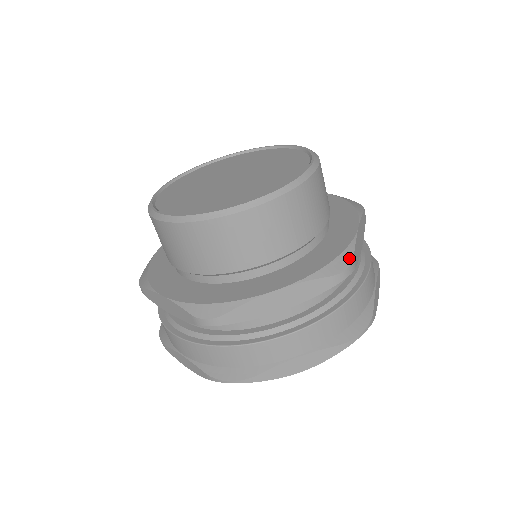
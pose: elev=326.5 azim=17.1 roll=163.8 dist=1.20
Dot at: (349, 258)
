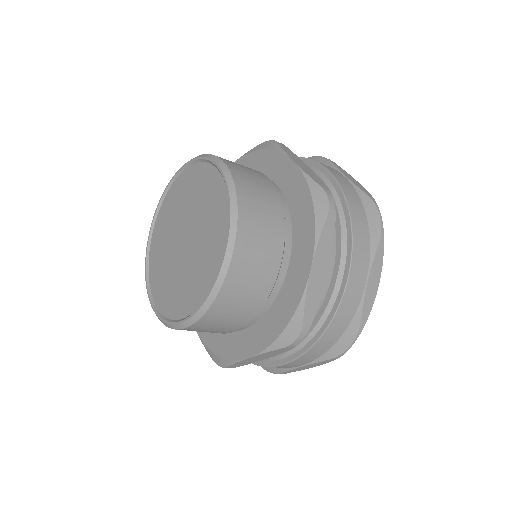
Dot at: (320, 191)
